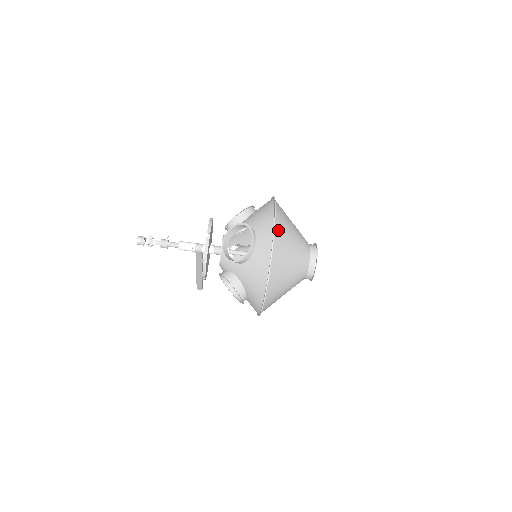
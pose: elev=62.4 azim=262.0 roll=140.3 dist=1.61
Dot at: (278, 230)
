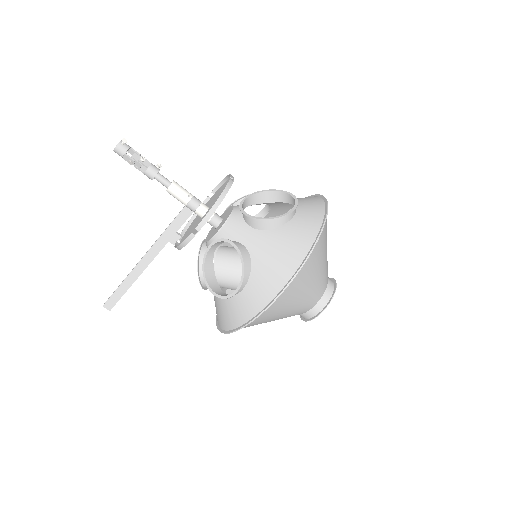
Dot at: occluded
